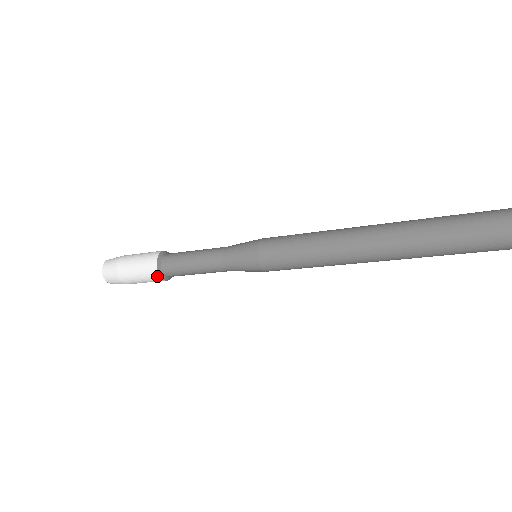
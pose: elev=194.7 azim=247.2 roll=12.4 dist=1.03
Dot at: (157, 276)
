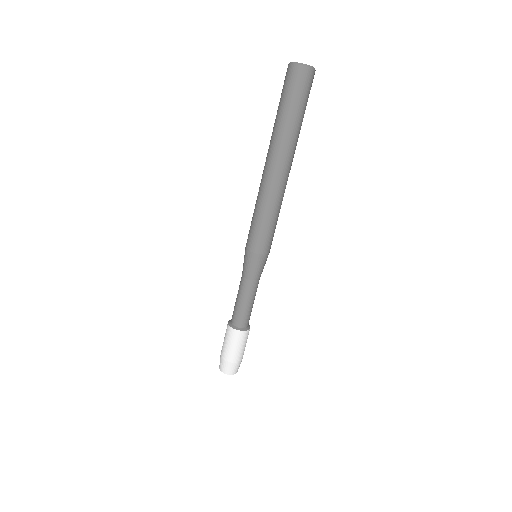
Dot at: (228, 326)
